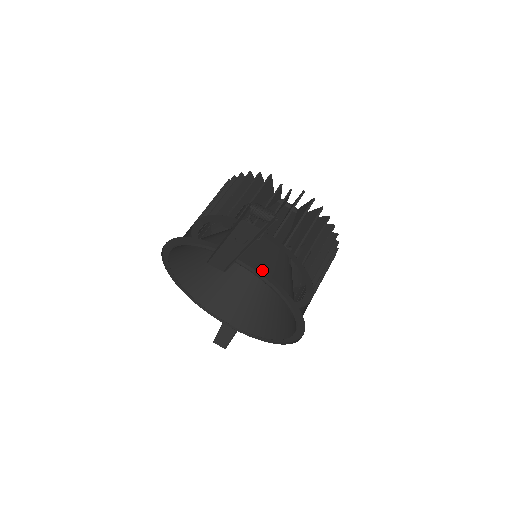
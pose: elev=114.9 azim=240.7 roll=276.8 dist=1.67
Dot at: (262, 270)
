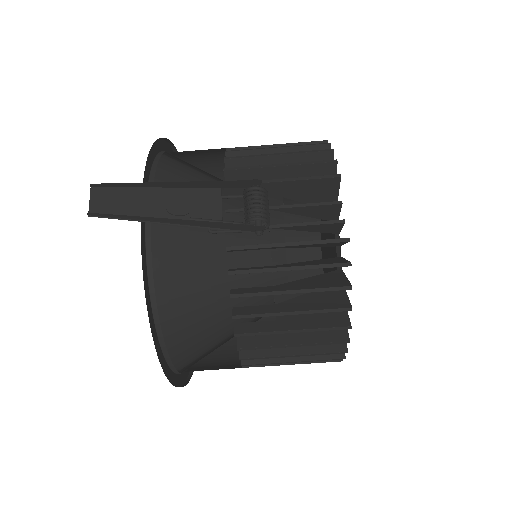
Dot at: (174, 268)
